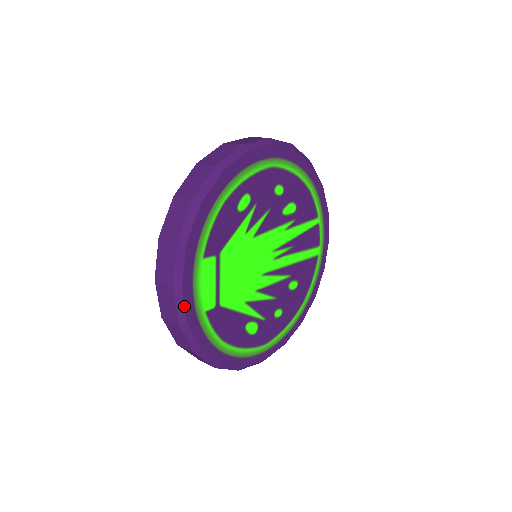
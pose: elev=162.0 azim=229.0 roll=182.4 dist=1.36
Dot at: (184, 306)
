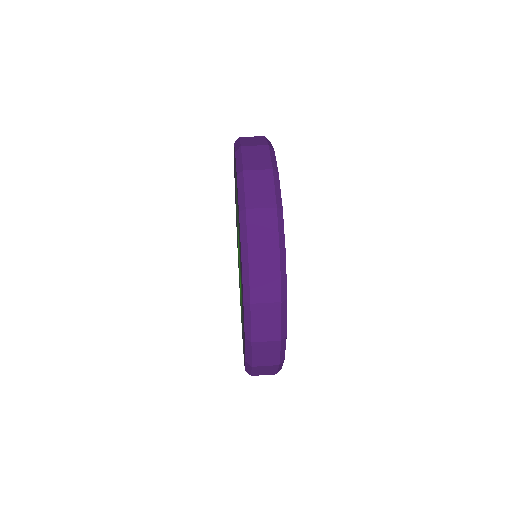
Dot at: occluded
